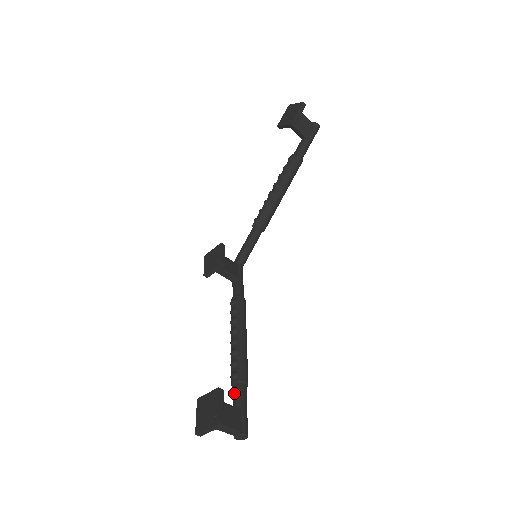
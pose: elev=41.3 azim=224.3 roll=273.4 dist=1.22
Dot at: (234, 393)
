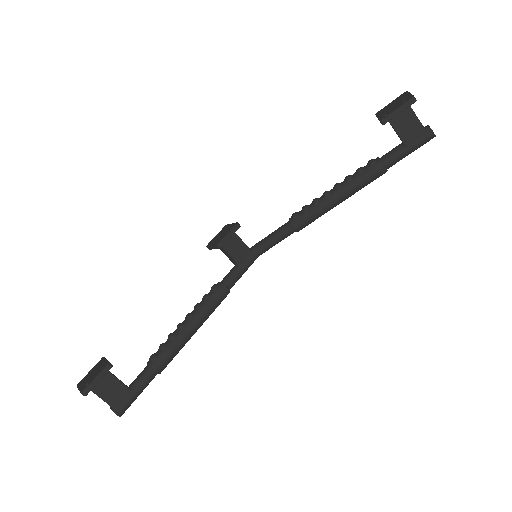
Dot at: (141, 372)
